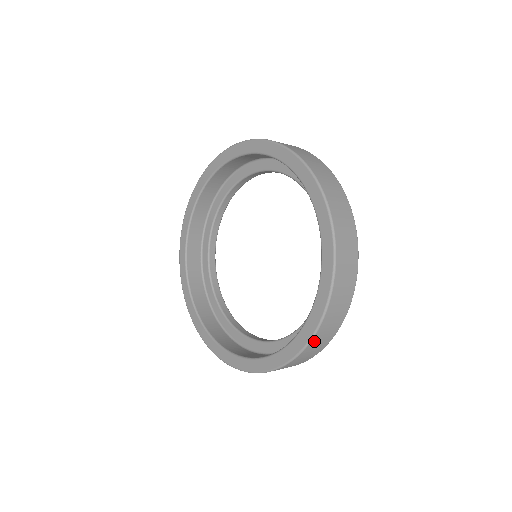
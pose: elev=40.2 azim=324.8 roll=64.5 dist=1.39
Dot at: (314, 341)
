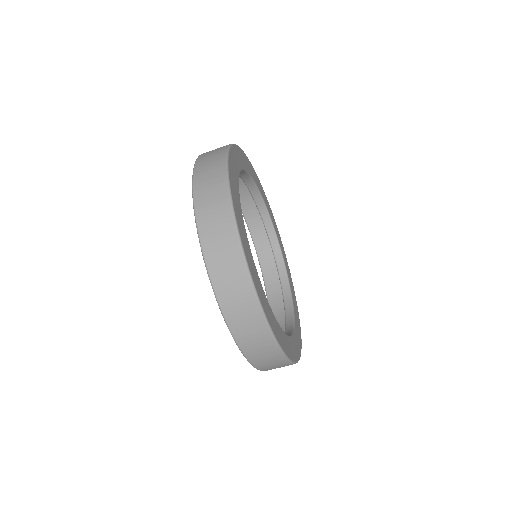
Dot at: (264, 369)
